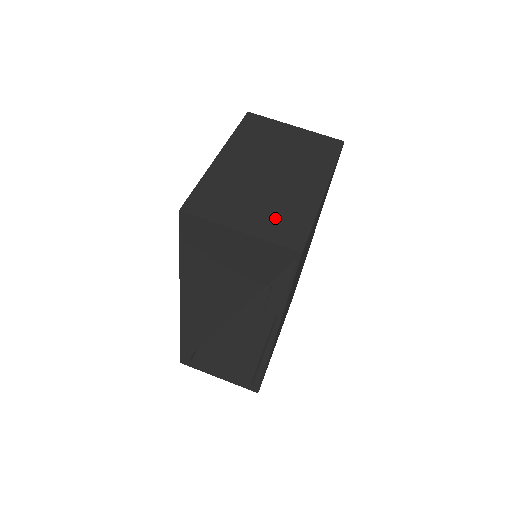
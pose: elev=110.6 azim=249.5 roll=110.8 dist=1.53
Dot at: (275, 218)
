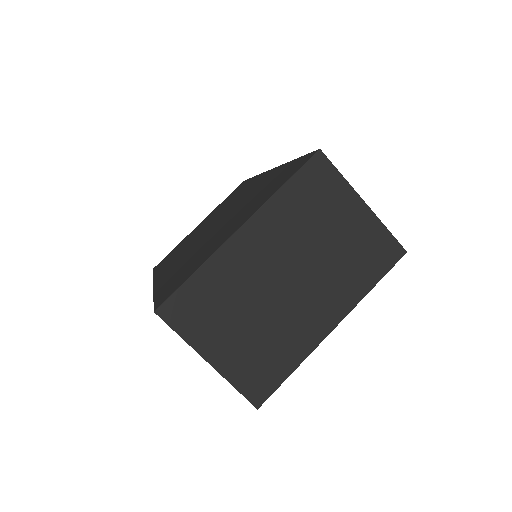
Dot at: (255, 355)
